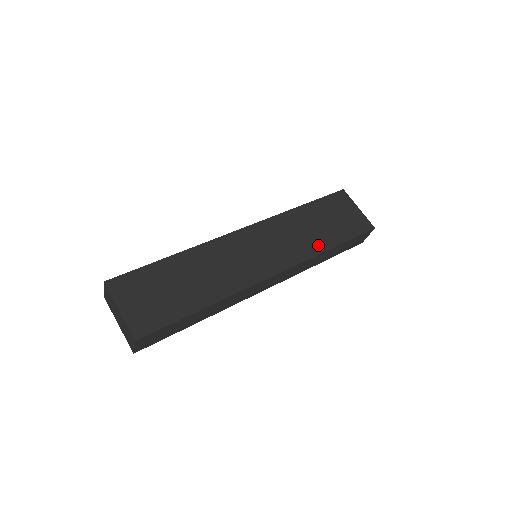
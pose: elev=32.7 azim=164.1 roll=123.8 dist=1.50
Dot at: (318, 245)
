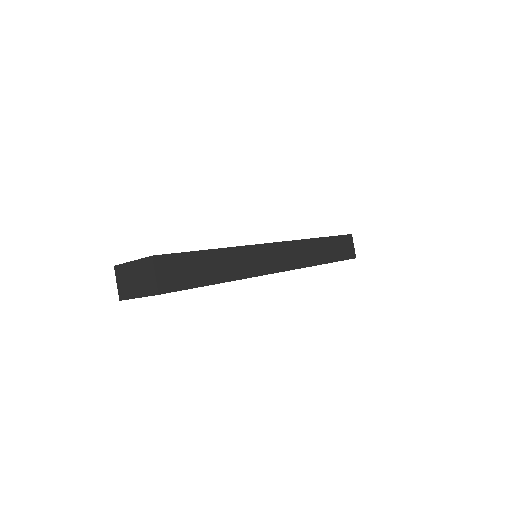
Dot at: occluded
